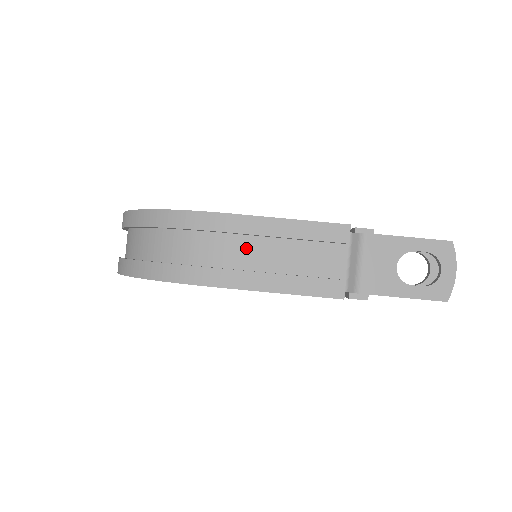
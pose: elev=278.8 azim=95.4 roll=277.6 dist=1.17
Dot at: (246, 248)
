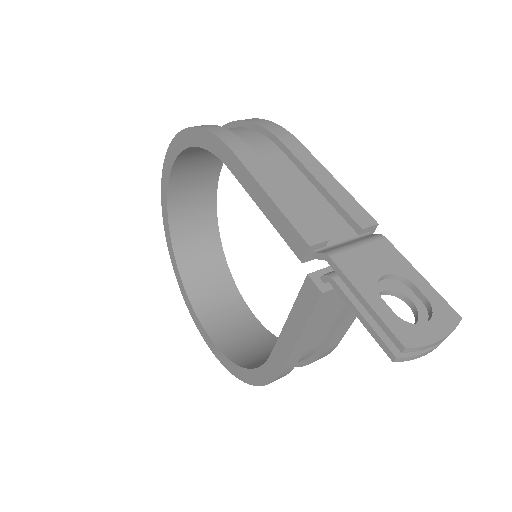
Dot at: (281, 164)
